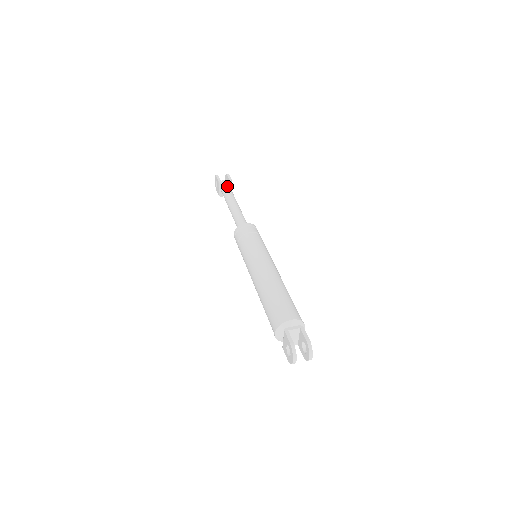
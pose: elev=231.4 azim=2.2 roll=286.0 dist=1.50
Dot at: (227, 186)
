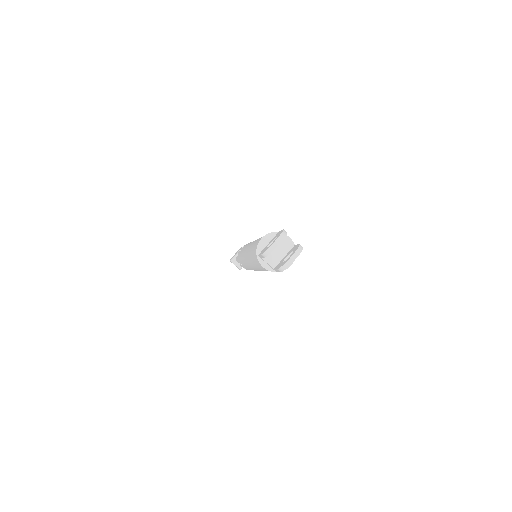
Dot at: occluded
